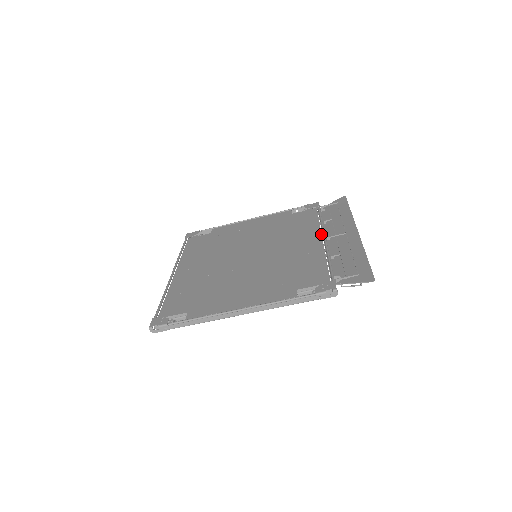
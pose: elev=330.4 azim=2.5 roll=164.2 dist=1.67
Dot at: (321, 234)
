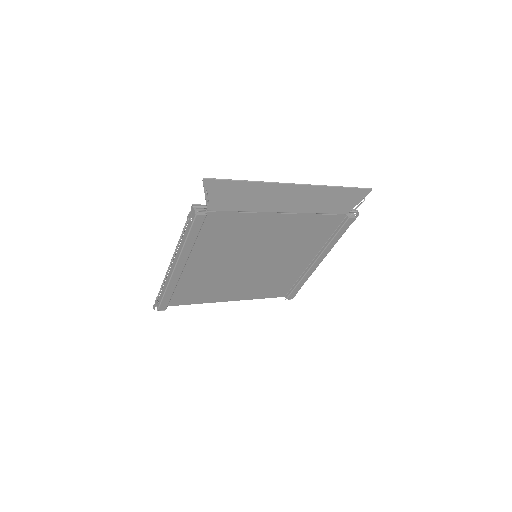
Dot at: occluded
